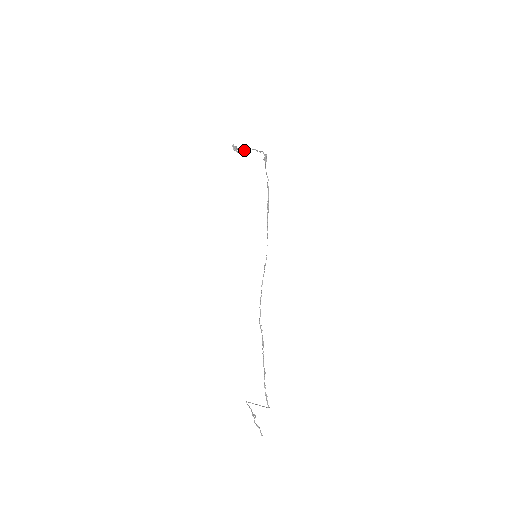
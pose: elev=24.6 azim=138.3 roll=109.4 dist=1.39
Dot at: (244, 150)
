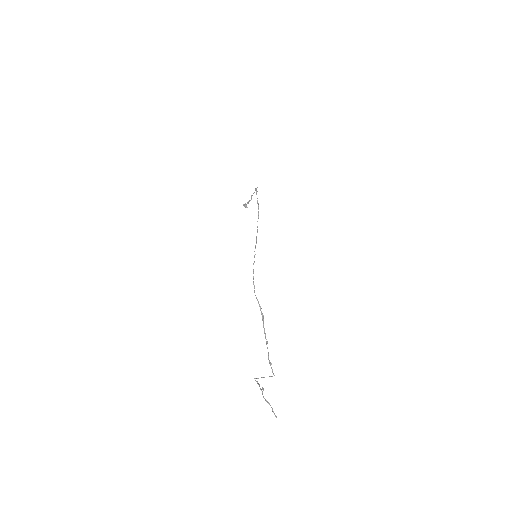
Dot at: (249, 201)
